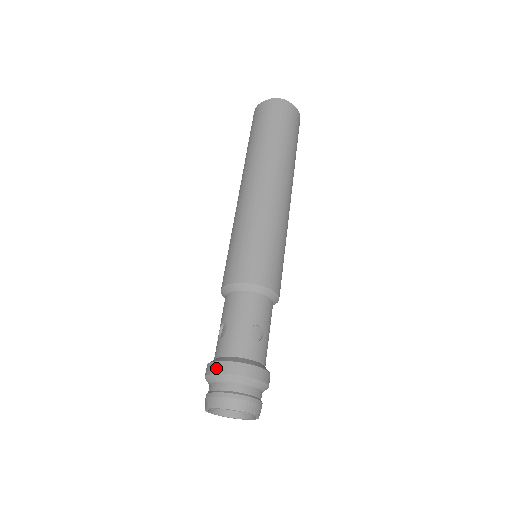
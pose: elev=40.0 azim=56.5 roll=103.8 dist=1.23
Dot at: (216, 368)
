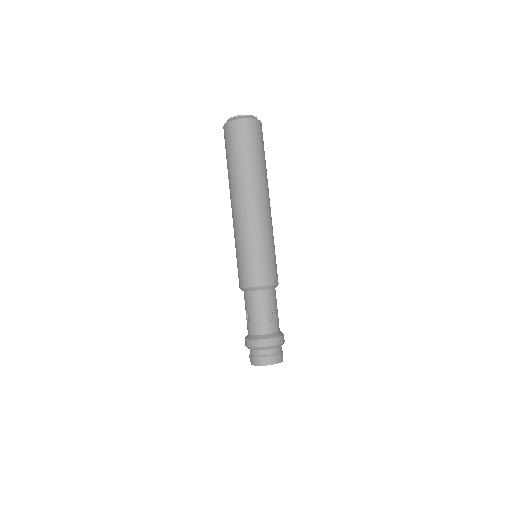
Dot at: (251, 344)
